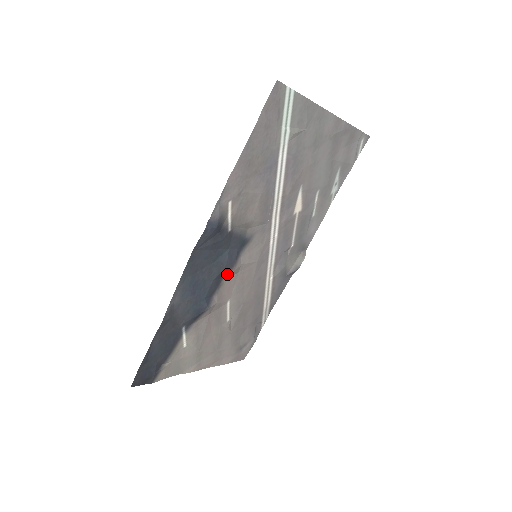
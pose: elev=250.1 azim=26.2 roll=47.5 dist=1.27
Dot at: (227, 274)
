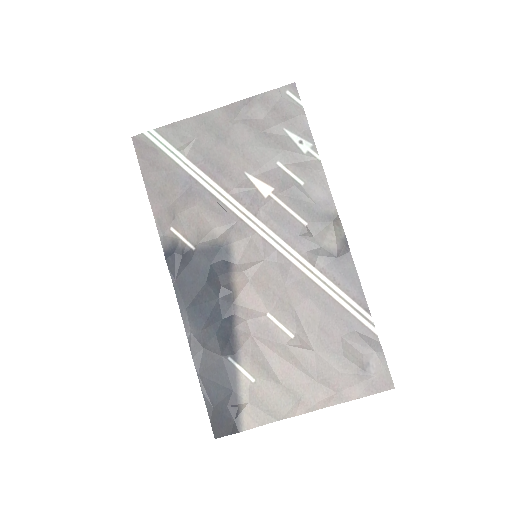
Dot at: (232, 287)
